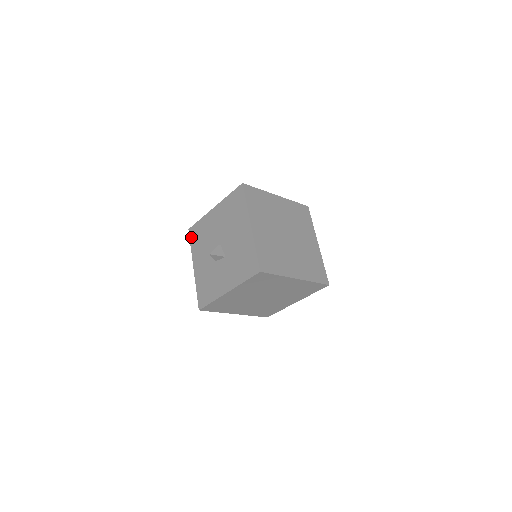
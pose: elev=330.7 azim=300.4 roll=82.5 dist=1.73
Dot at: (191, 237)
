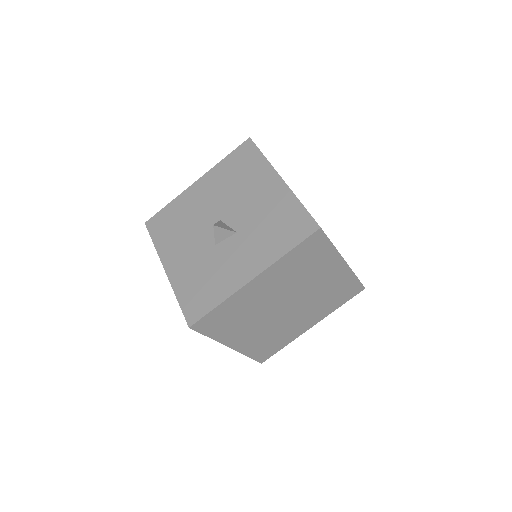
Dot at: (153, 231)
